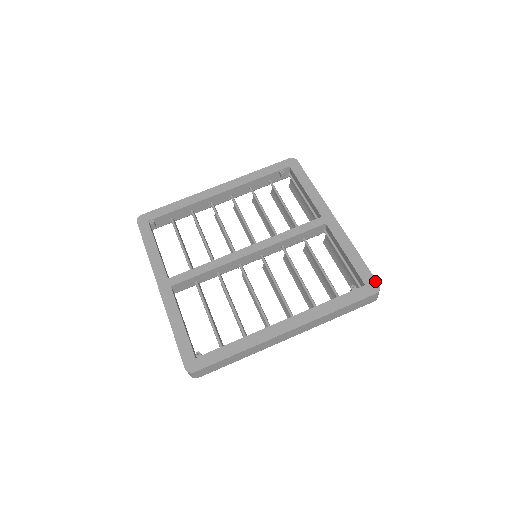
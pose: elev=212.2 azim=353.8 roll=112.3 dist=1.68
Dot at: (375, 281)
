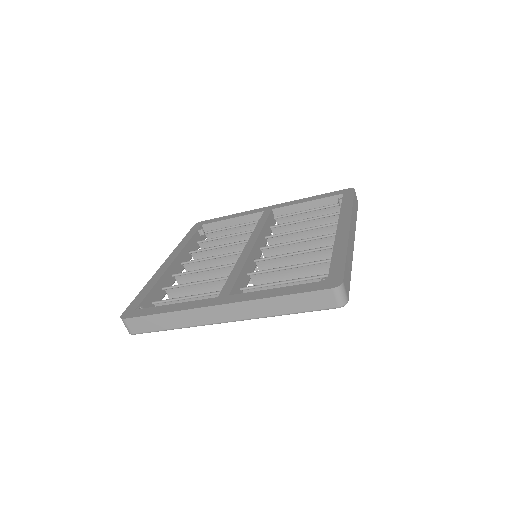
Dot at: (344, 190)
